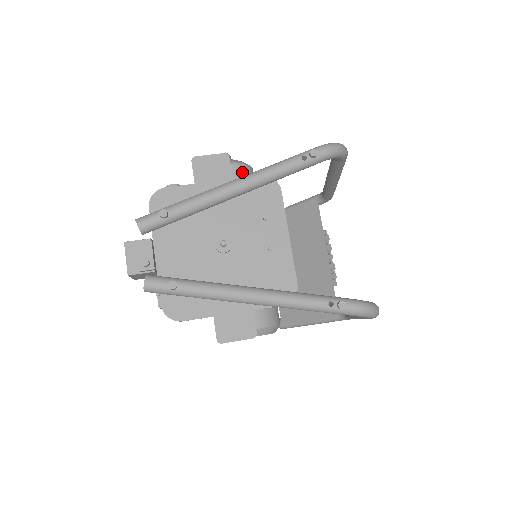
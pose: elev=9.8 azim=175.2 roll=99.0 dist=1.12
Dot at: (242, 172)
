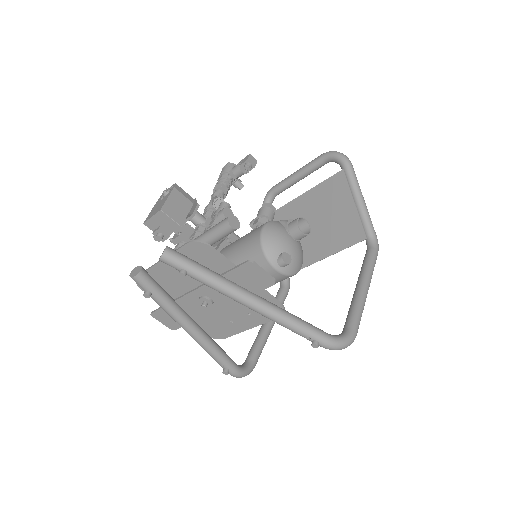
Dot at: (281, 279)
